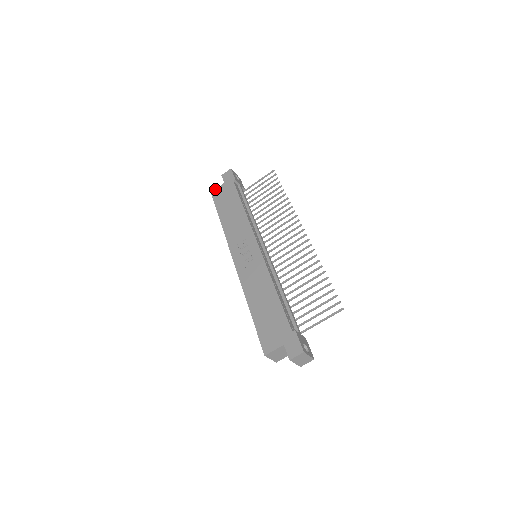
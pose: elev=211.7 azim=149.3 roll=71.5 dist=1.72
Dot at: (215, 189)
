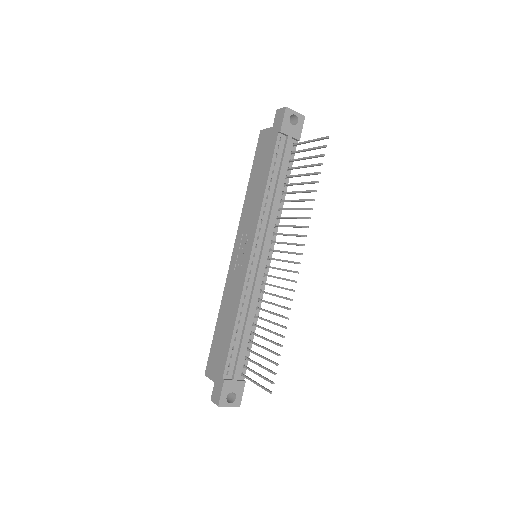
Dot at: (264, 129)
